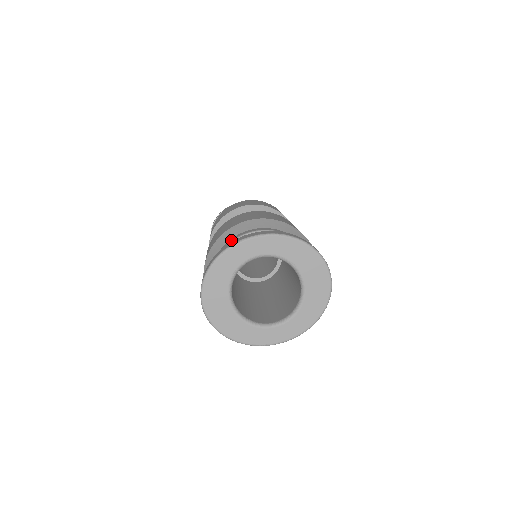
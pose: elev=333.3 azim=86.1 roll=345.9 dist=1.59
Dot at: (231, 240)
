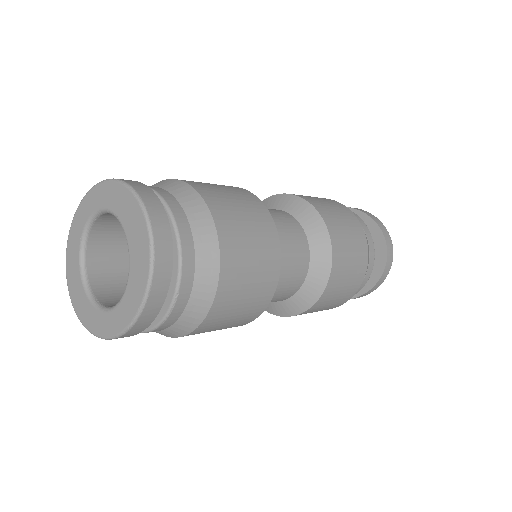
Dot at: occluded
